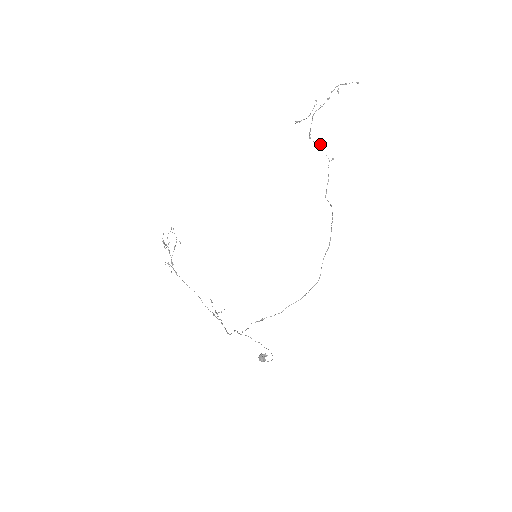
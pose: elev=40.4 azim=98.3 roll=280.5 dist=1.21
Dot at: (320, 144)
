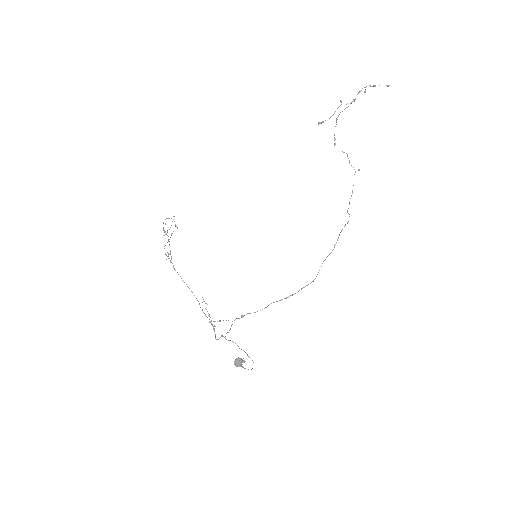
Dot at: (347, 154)
